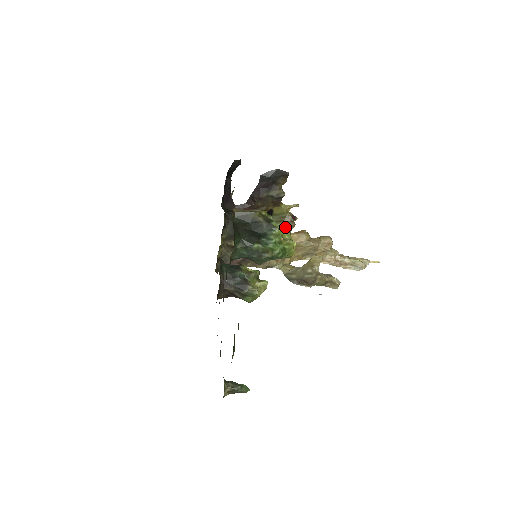
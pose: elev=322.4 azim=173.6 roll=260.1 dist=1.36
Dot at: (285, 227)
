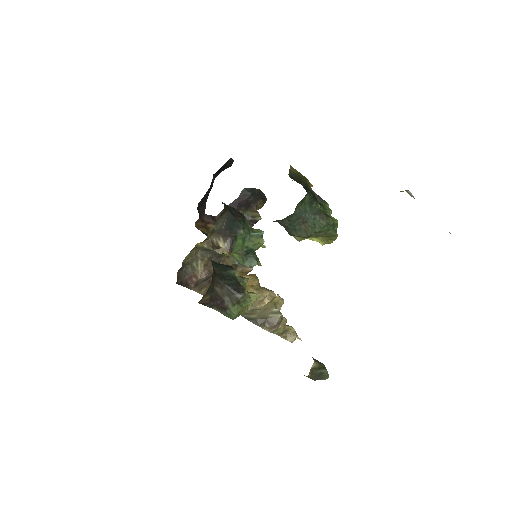
Dot at: occluded
